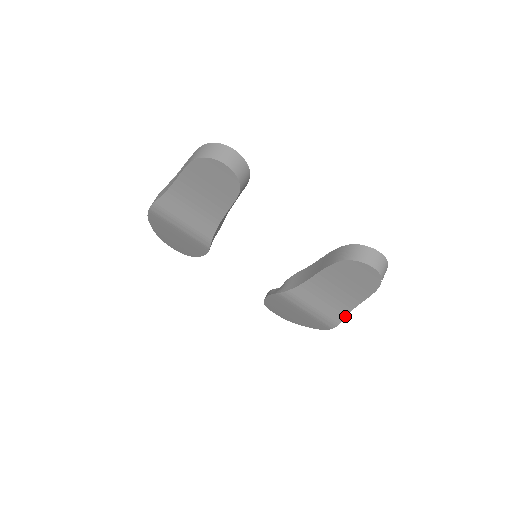
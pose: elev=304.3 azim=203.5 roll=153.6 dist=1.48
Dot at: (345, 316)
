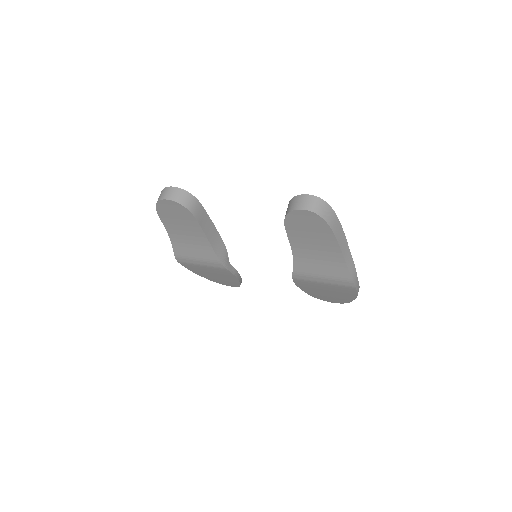
Dot at: (347, 268)
